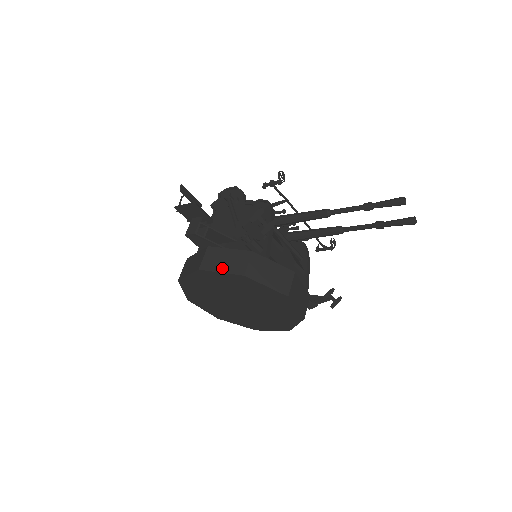
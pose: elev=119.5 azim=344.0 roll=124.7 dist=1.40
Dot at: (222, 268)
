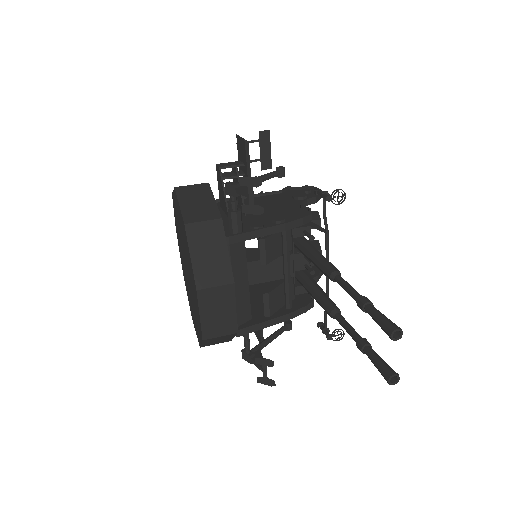
Dot at: (186, 203)
